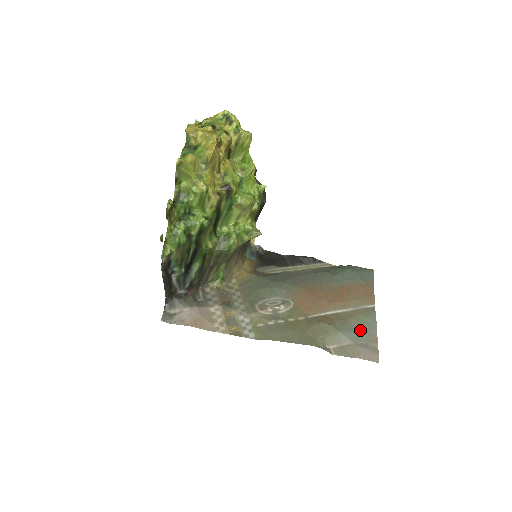
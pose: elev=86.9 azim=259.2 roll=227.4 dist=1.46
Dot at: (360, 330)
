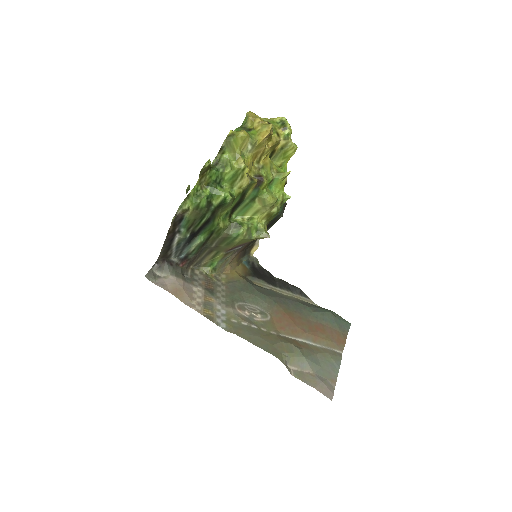
Dot at: (323, 366)
